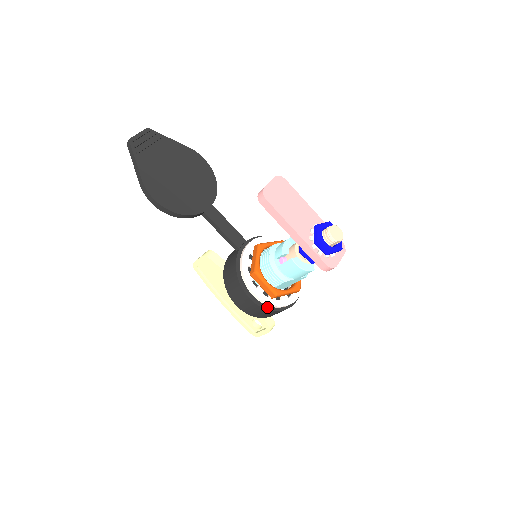
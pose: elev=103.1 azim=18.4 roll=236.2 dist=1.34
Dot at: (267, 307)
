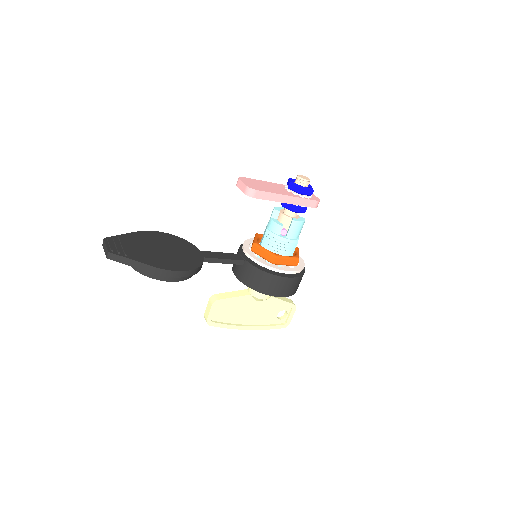
Dot at: (299, 275)
